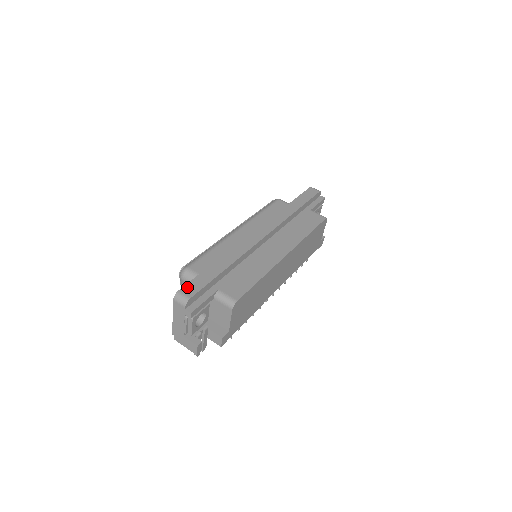
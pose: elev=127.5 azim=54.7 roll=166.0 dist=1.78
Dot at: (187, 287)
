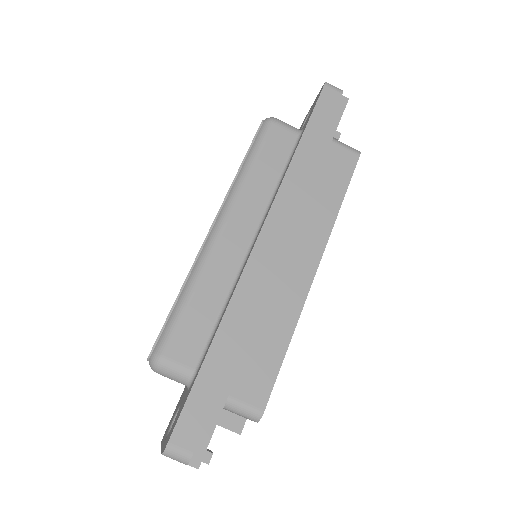
Dot at: (180, 429)
